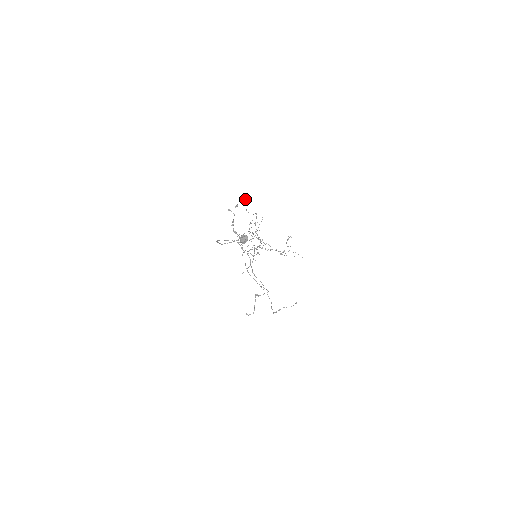
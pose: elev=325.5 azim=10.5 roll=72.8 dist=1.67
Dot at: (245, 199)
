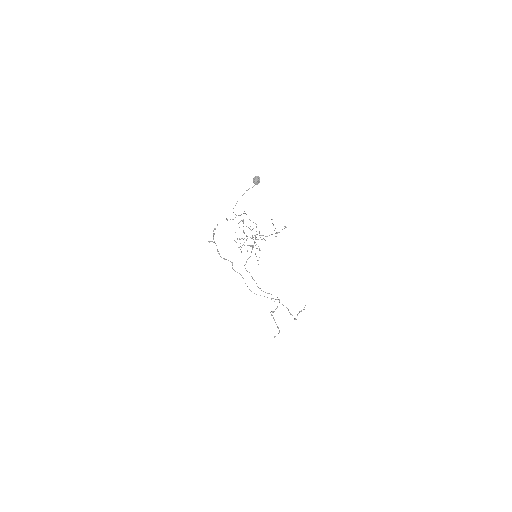
Dot at: occluded
